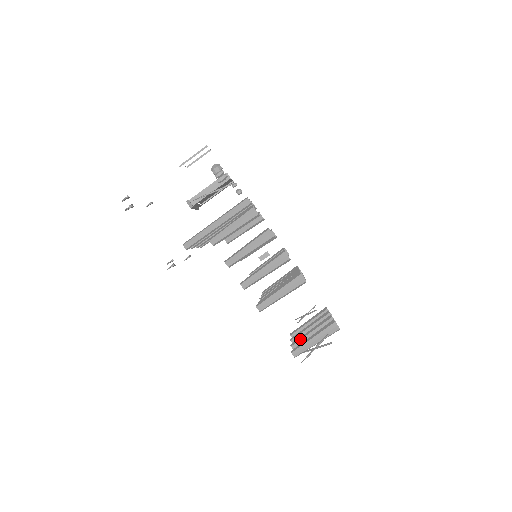
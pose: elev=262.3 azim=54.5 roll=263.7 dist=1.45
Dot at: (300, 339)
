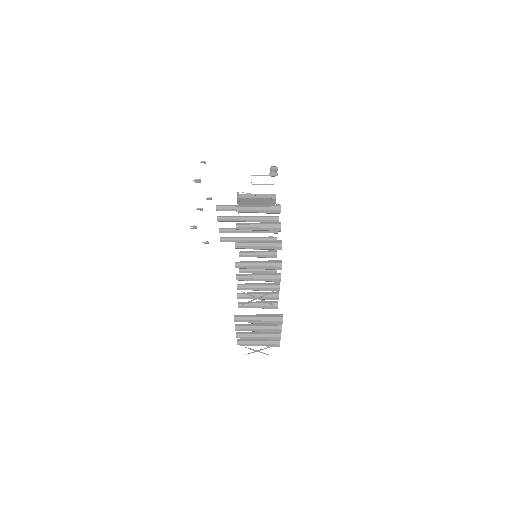
Dot at: occluded
